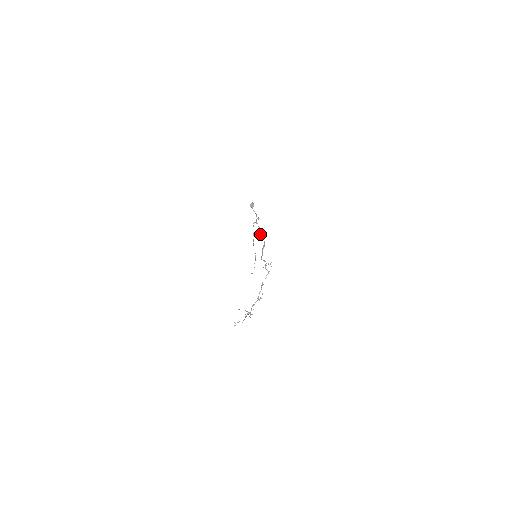
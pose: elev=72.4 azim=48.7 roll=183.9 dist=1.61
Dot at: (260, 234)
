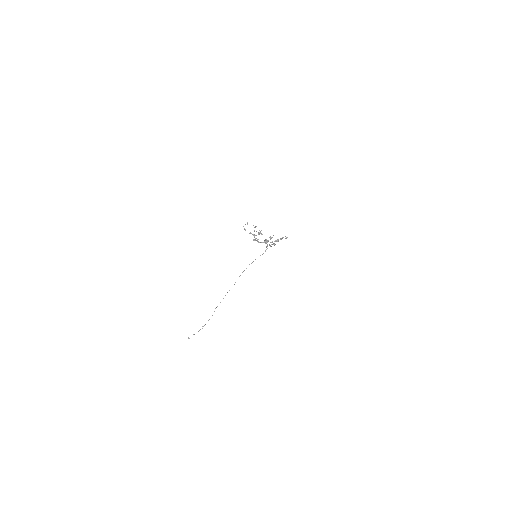
Dot at: occluded
